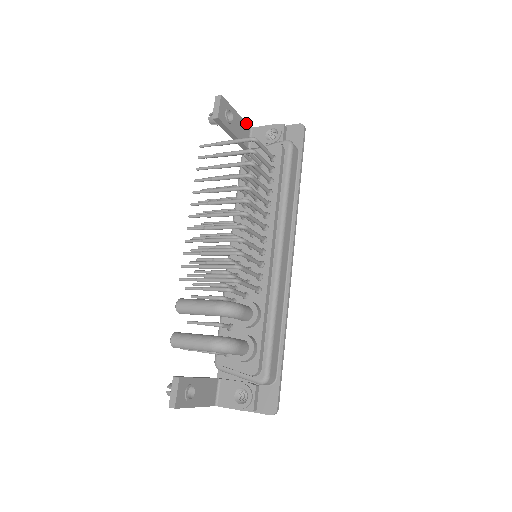
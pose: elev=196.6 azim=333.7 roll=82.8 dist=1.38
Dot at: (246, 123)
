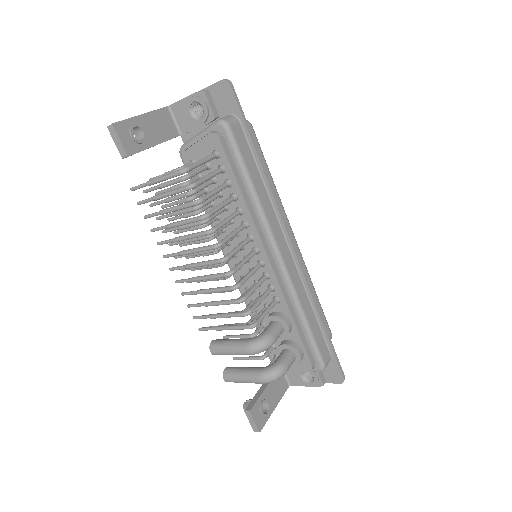
Dot at: (159, 109)
